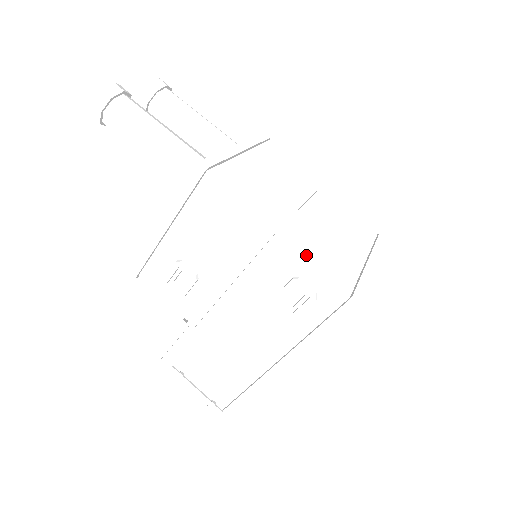
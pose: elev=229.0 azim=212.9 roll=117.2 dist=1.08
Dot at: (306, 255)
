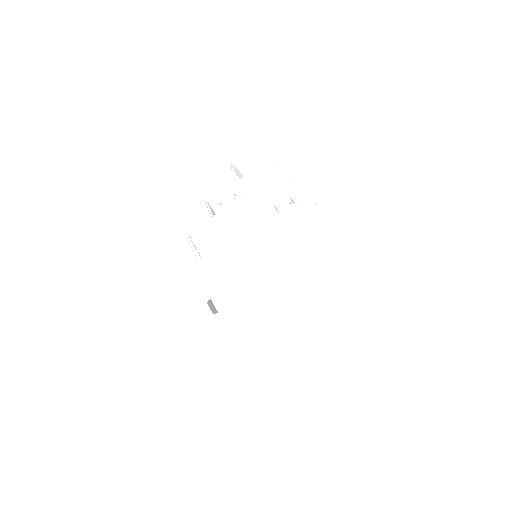
Dot at: (301, 193)
